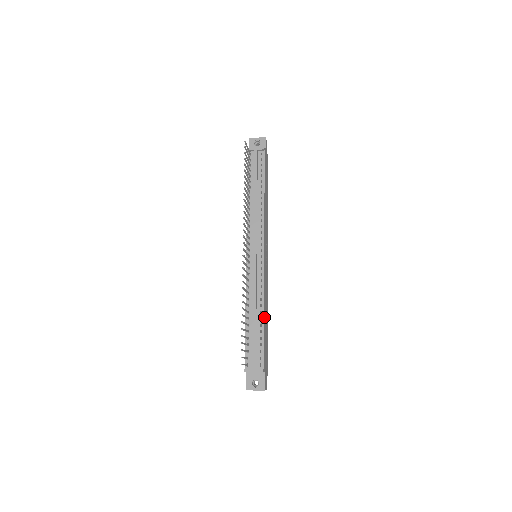
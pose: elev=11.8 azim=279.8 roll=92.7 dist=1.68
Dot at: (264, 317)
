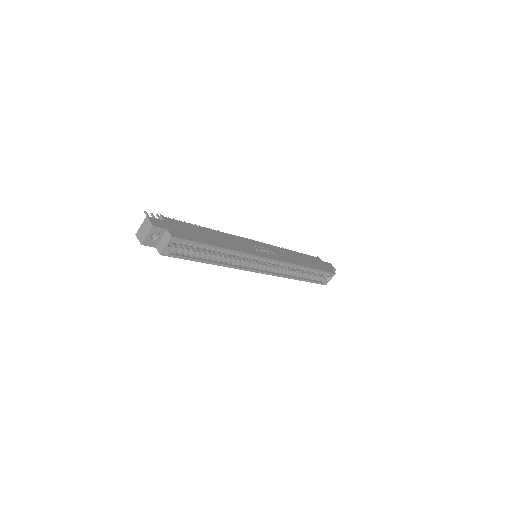
Dot at: (210, 231)
